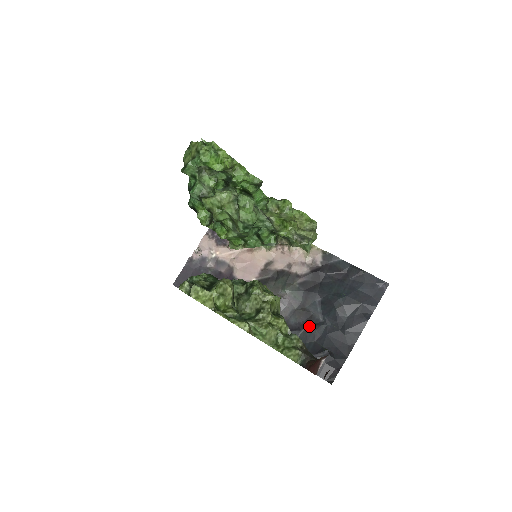
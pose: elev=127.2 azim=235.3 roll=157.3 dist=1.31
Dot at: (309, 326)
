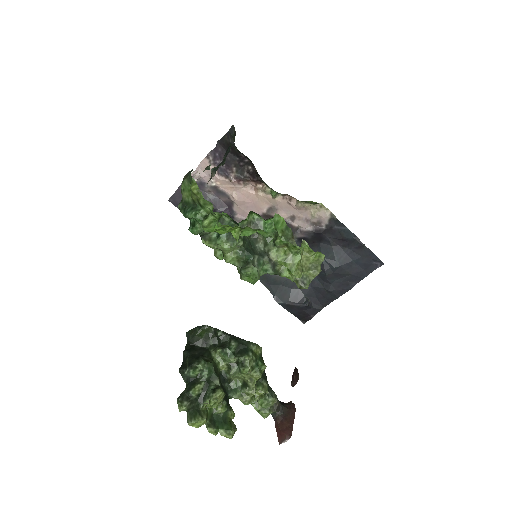
Dot at: occluded
